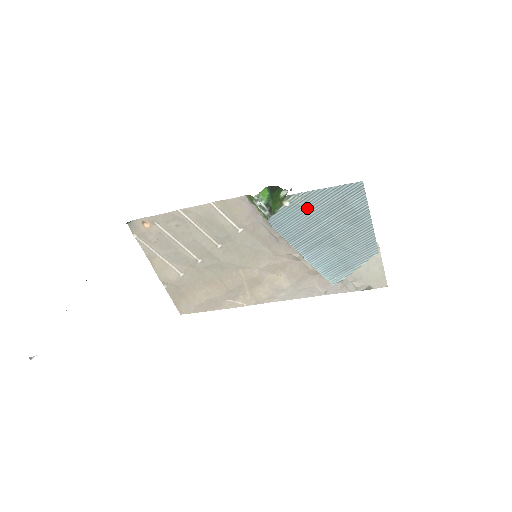
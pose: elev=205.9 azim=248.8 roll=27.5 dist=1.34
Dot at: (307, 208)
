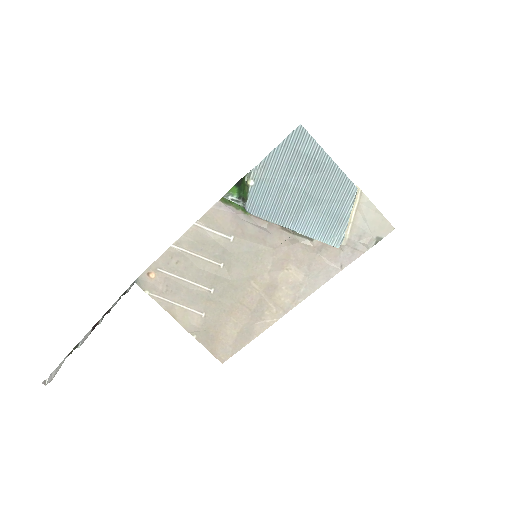
Dot at: (270, 177)
